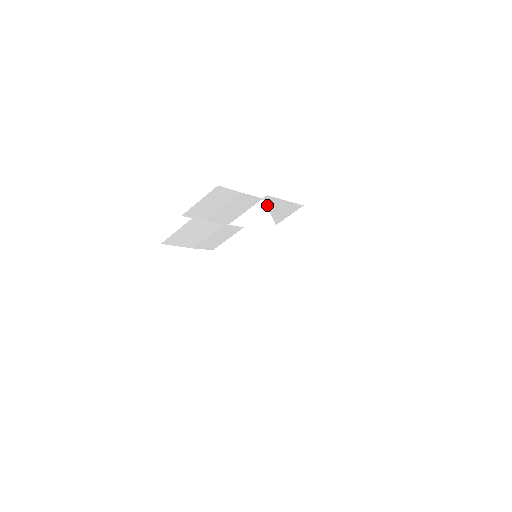
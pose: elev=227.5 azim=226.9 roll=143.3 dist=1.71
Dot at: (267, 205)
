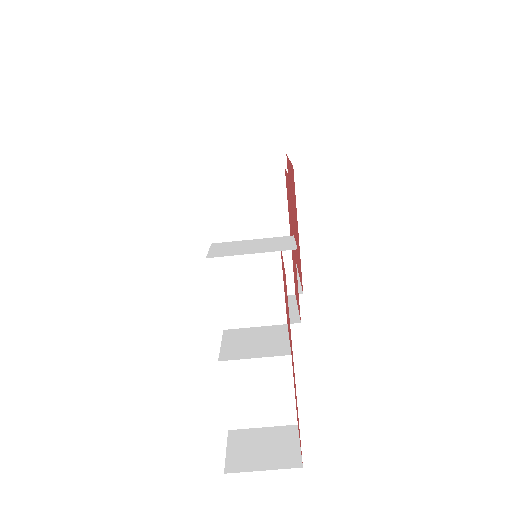
Dot at: occluded
